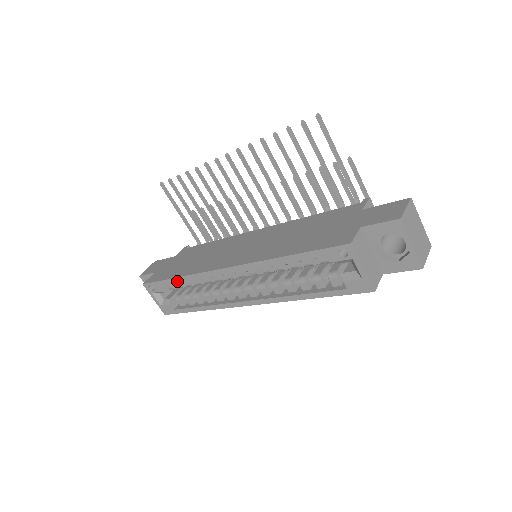
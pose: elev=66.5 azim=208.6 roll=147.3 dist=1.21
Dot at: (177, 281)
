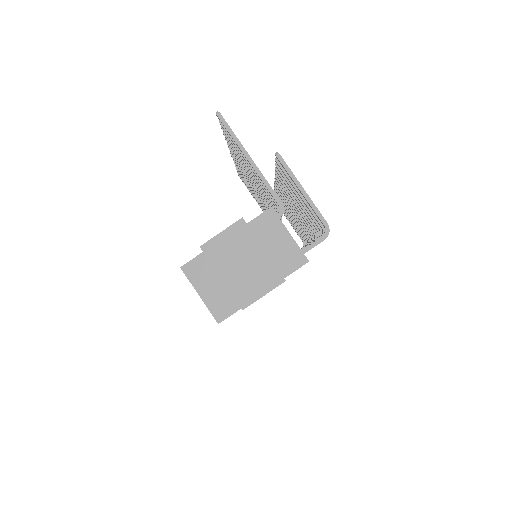
Dot at: occluded
